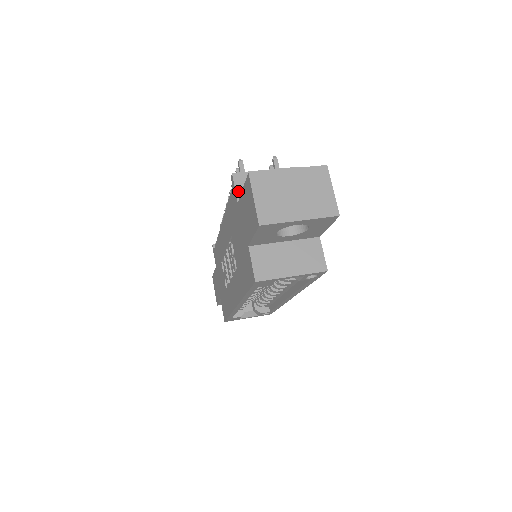
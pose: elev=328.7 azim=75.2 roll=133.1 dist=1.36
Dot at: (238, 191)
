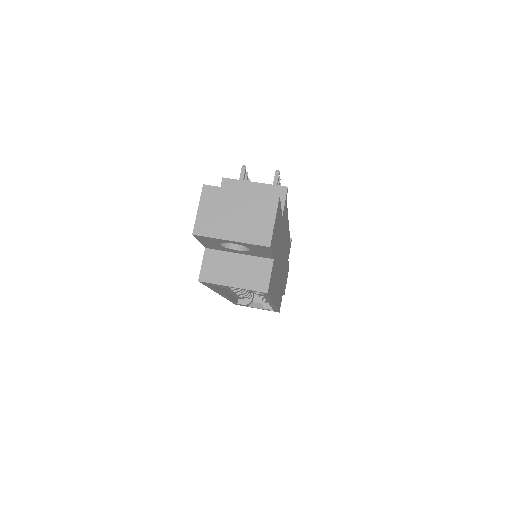
Dot at: occluded
